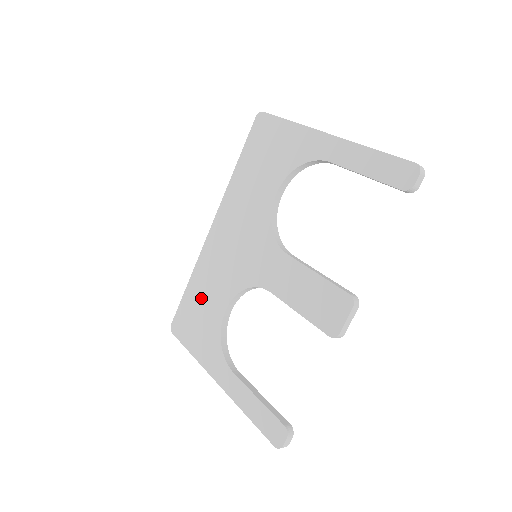
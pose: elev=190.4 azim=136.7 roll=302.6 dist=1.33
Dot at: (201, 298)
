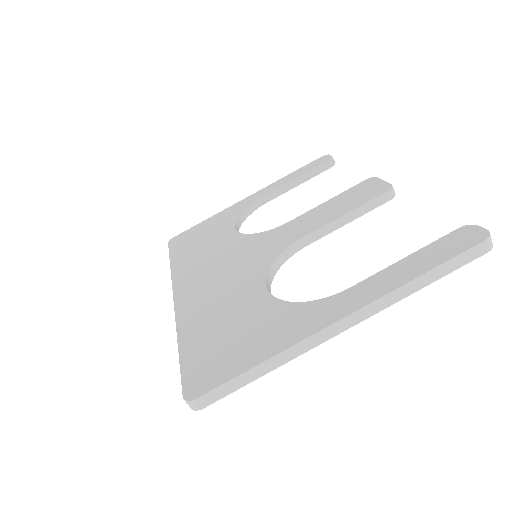
Dot at: (217, 324)
